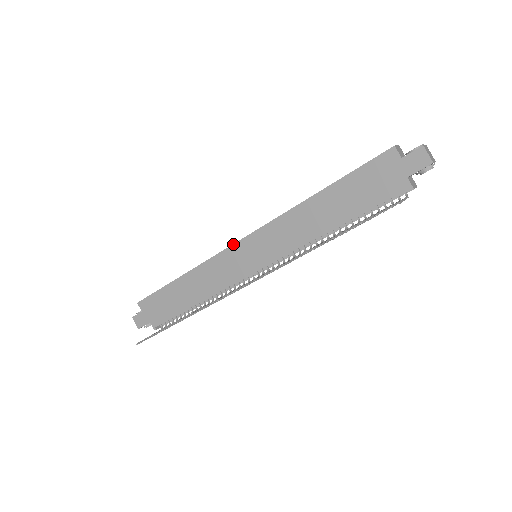
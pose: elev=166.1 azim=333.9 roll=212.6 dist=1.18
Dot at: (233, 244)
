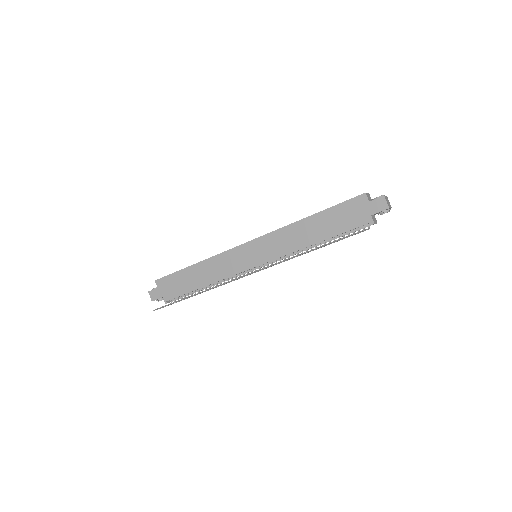
Dot at: (240, 245)
